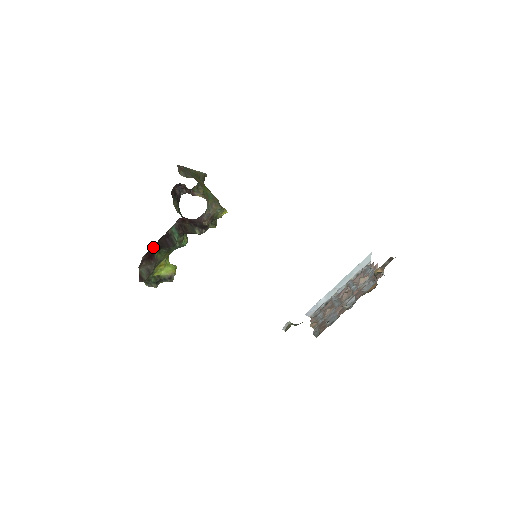
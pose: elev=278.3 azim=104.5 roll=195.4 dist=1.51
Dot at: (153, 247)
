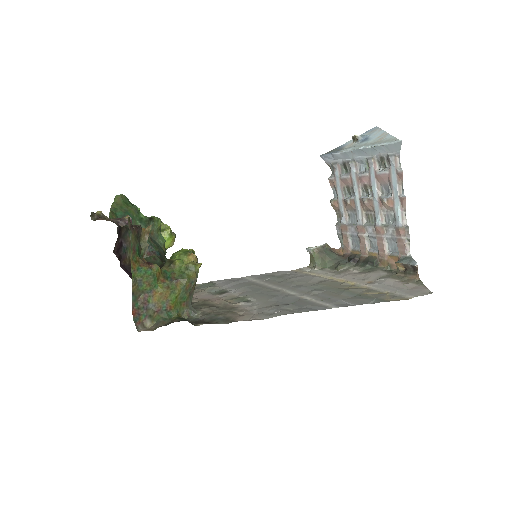
Dot at: occluded
